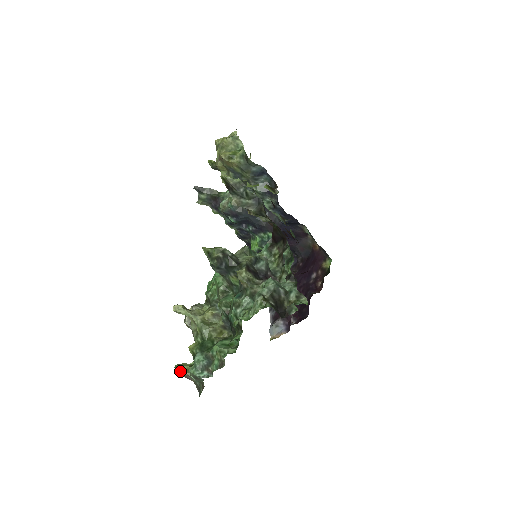
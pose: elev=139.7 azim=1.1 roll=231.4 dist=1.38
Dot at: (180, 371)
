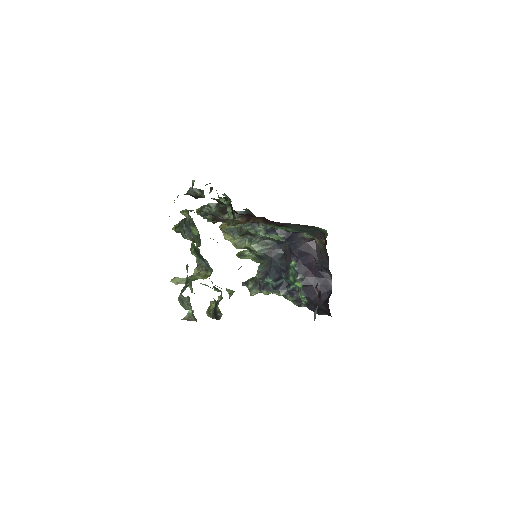
Dot at: (183, 318)
